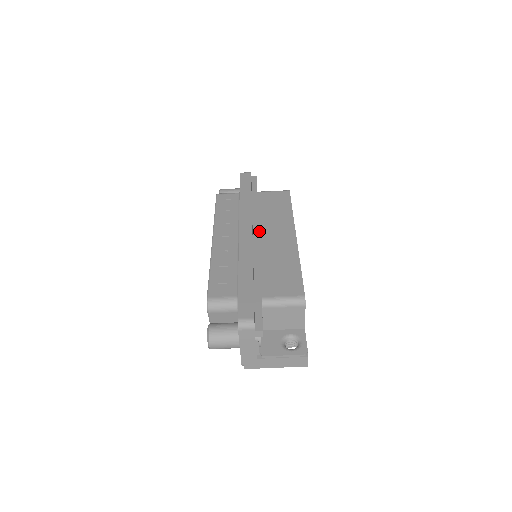
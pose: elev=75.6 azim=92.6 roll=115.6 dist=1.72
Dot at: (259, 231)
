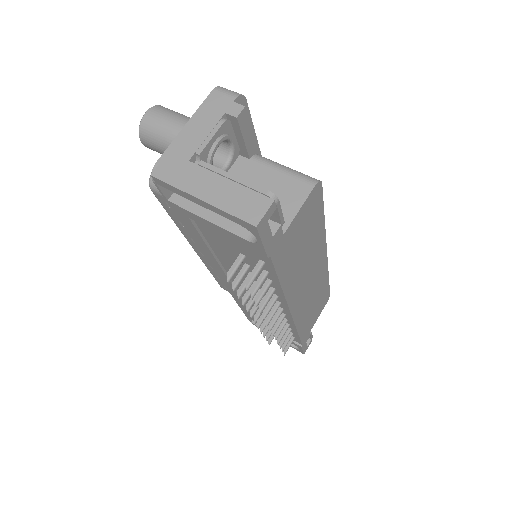
Dot at: occluded
